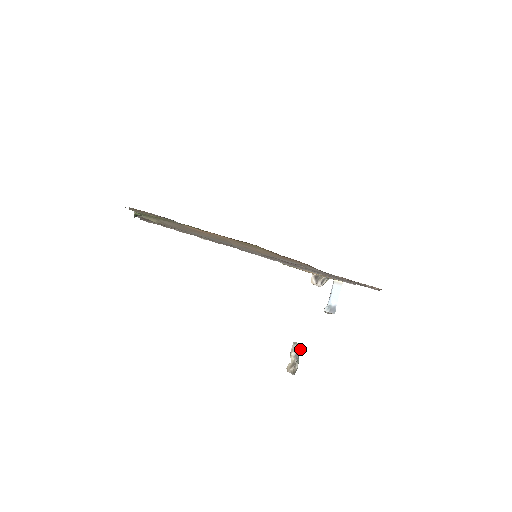
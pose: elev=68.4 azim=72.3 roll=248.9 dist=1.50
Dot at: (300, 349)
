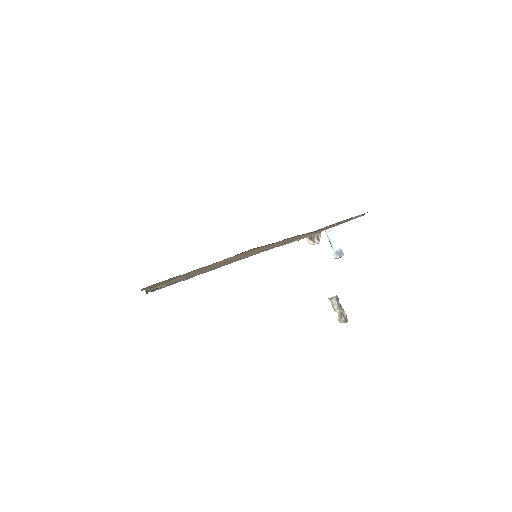
Dot at: (338, 300)
